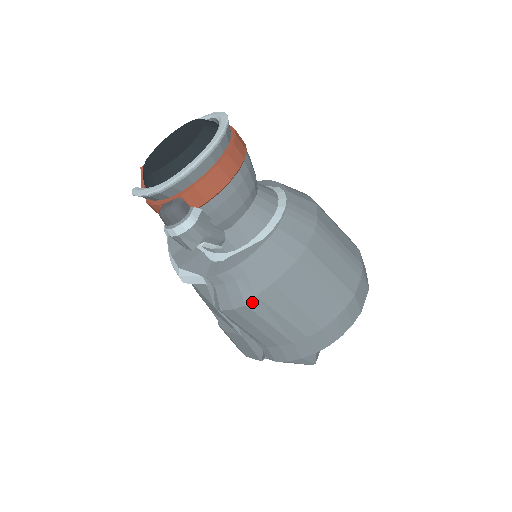
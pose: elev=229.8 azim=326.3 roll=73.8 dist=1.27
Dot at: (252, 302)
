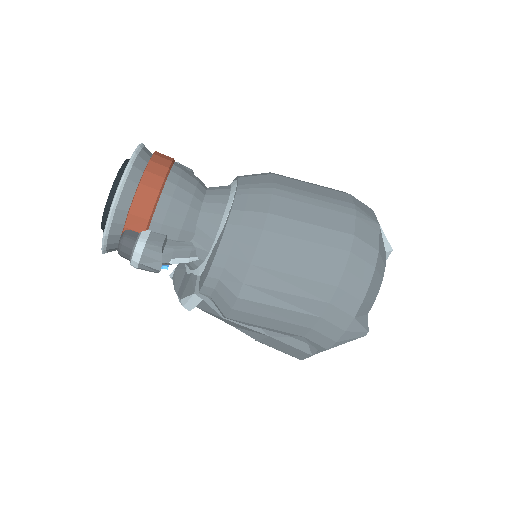
Dot at: (242, 292)
